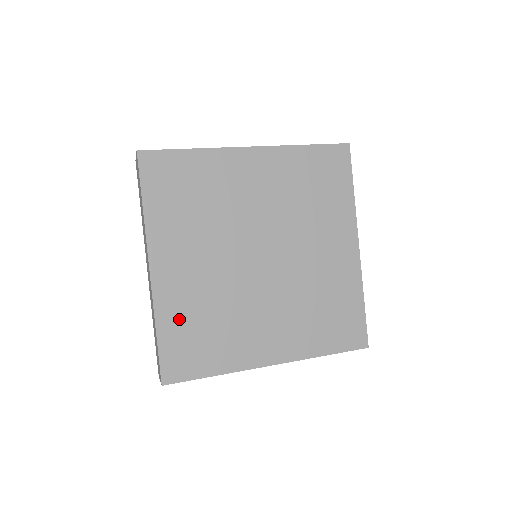
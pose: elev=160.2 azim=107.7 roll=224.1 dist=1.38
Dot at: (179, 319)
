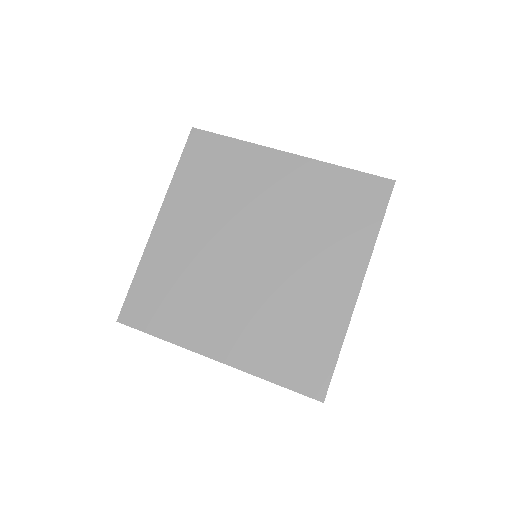
Dot at: (157, 273)
